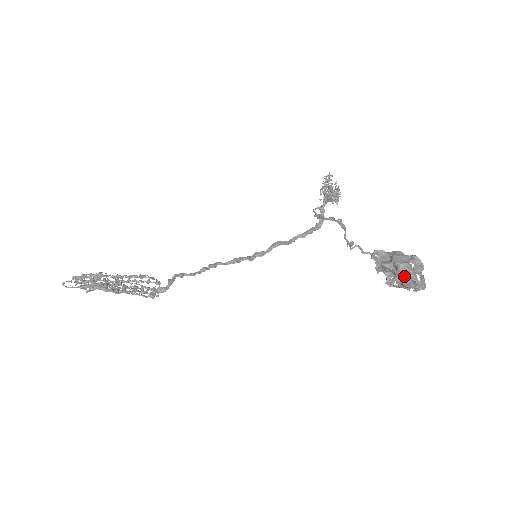
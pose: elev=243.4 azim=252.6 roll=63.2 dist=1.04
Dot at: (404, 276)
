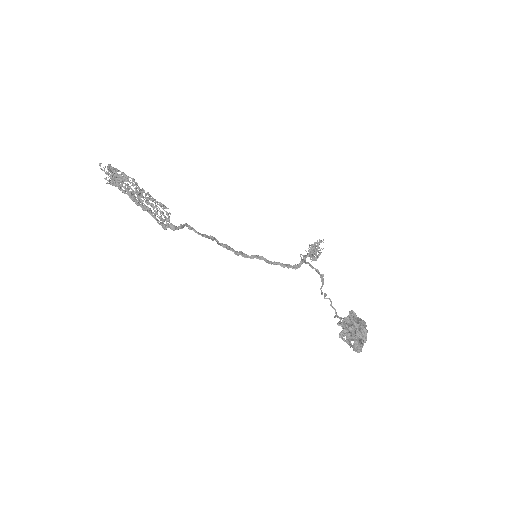
Dot at: (360, 337)
